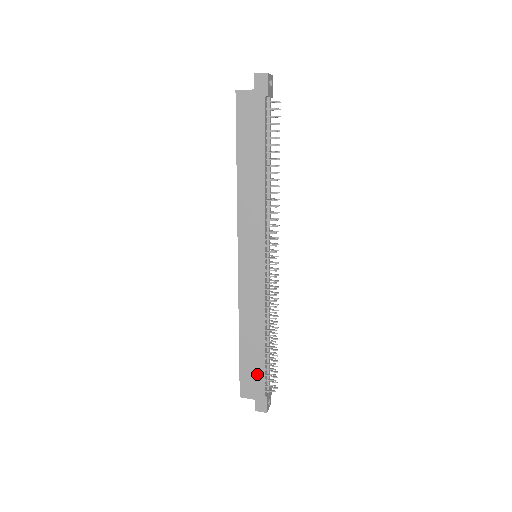
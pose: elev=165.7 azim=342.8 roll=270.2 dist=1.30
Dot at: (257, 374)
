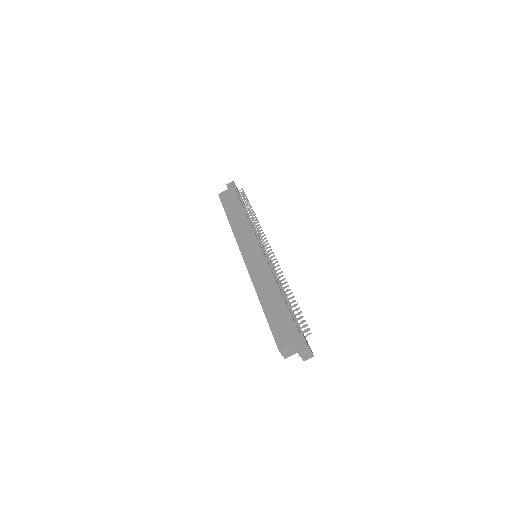
Dot at: (286, 321)
